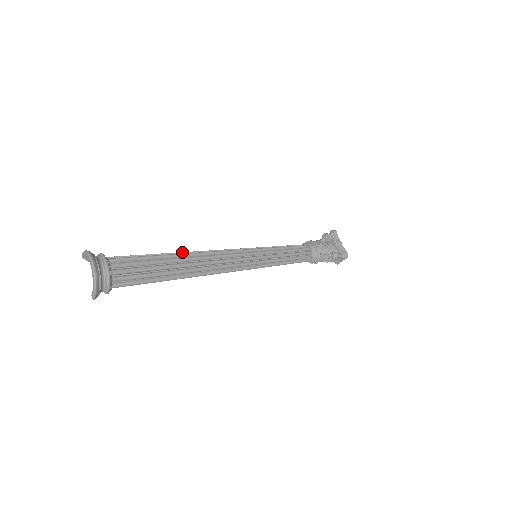
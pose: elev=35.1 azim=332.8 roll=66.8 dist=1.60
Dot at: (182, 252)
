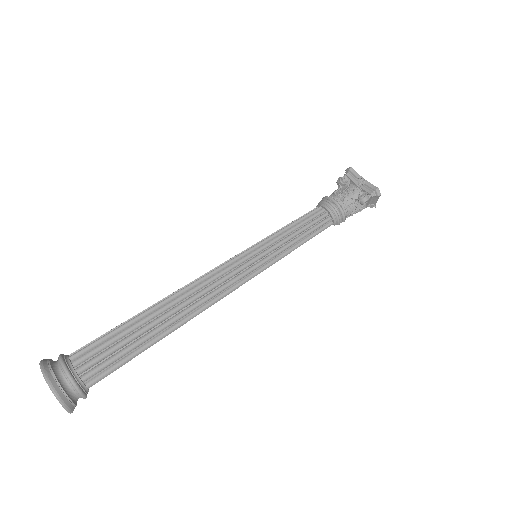
Dot at: (159, 301)
